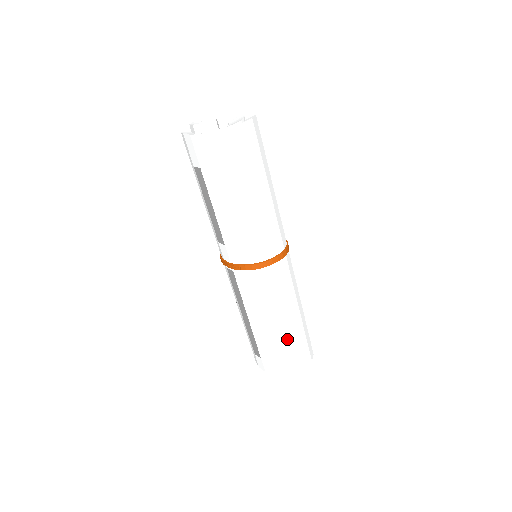
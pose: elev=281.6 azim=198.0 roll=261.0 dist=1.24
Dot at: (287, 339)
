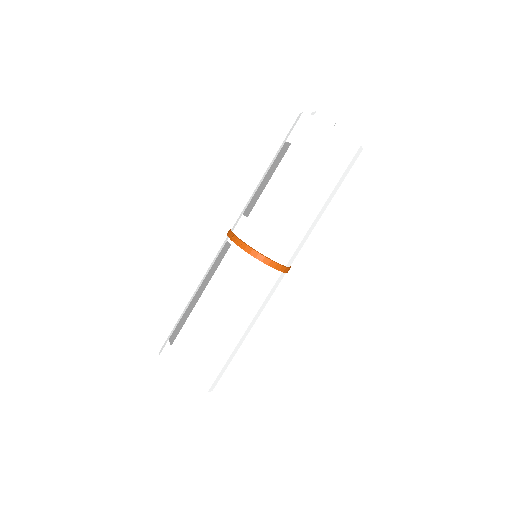
Dot at: (211, 347)
